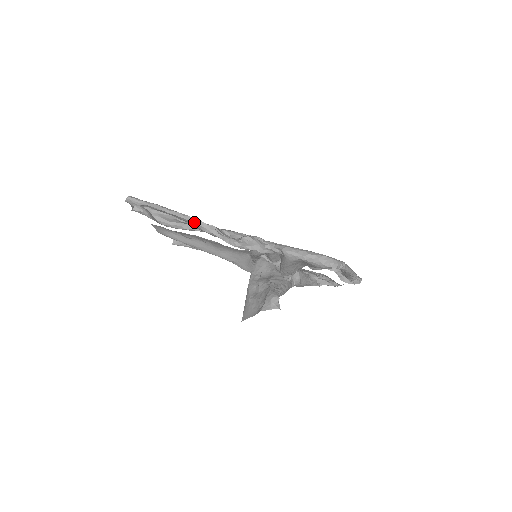
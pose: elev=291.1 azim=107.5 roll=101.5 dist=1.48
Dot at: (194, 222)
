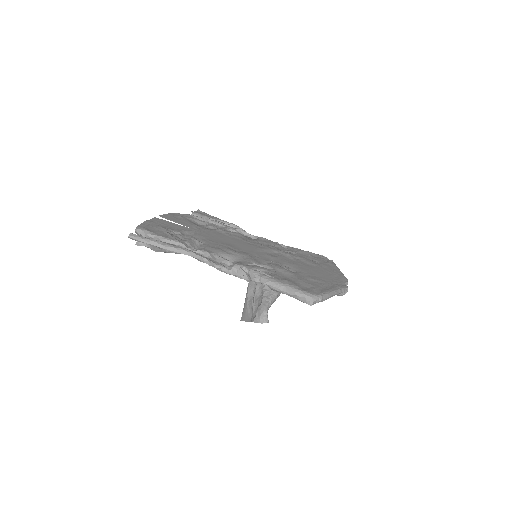
Dot at: (188, 255)
